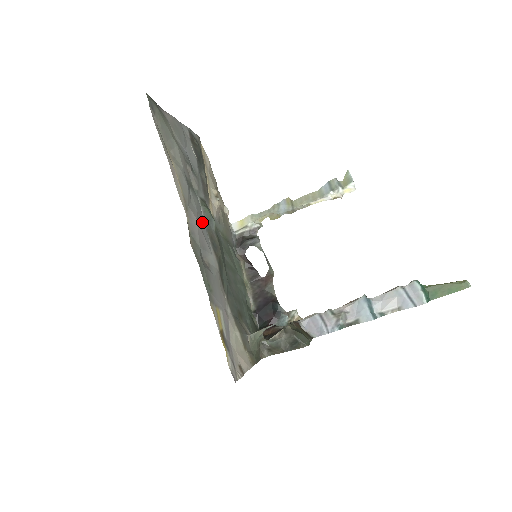
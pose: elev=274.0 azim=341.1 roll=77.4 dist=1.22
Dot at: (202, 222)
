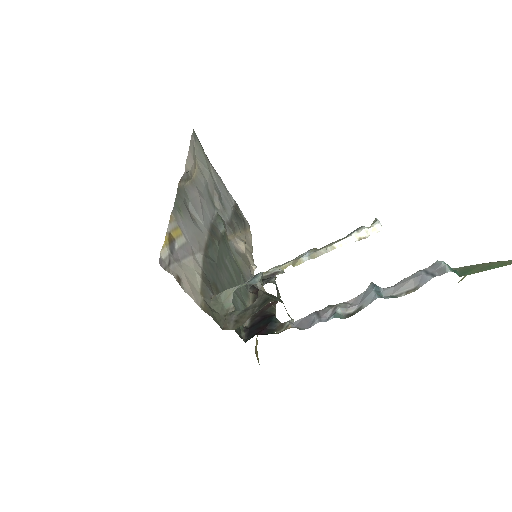
Dot at: (208, 212)
